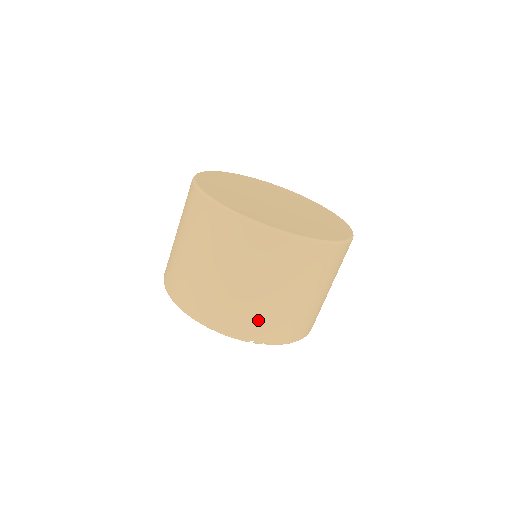
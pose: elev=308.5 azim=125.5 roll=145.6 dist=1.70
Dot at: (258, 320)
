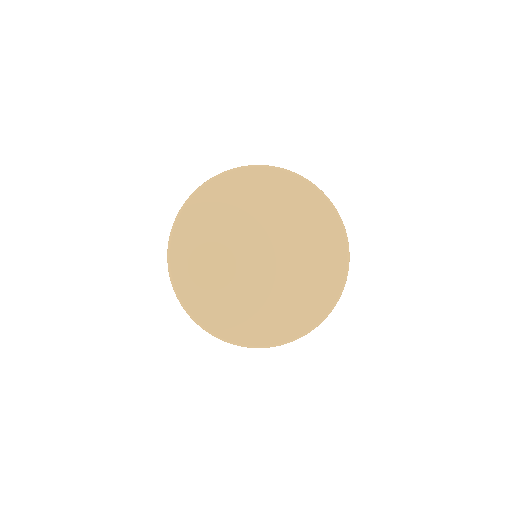
Dot at: occluded
